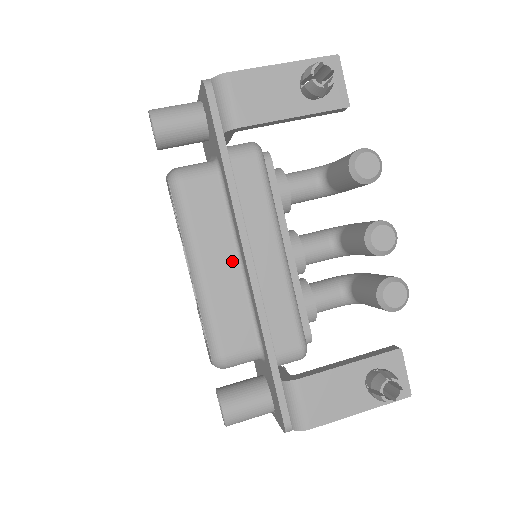
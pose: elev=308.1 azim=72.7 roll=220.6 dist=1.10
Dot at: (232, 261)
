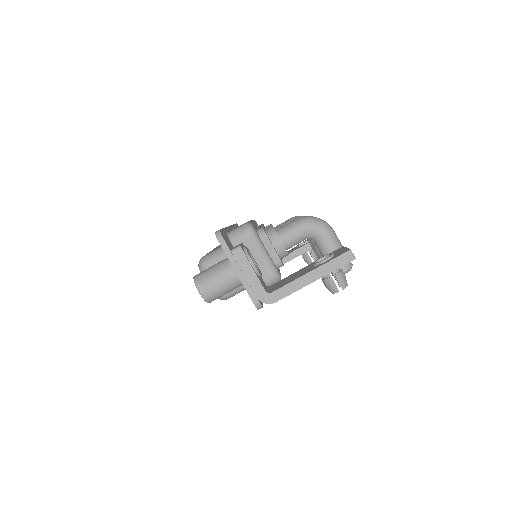
Dot at: occluded
